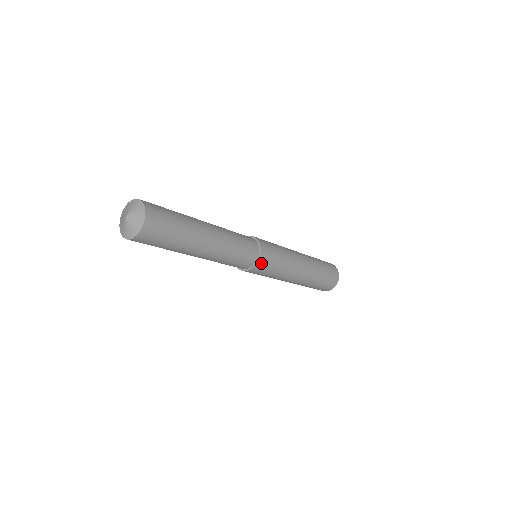
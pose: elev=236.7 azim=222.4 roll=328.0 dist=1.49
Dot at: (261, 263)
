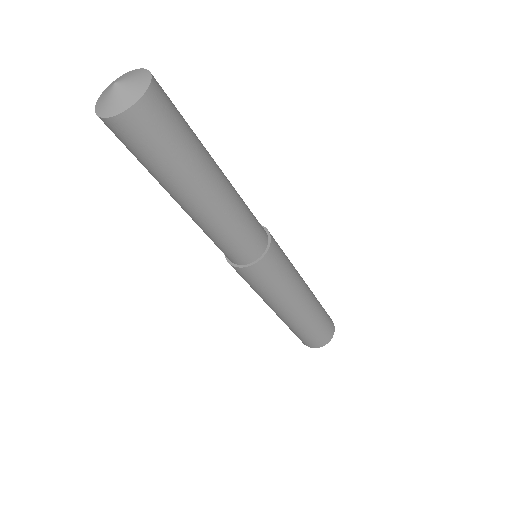
Dot at: (267, 260)
